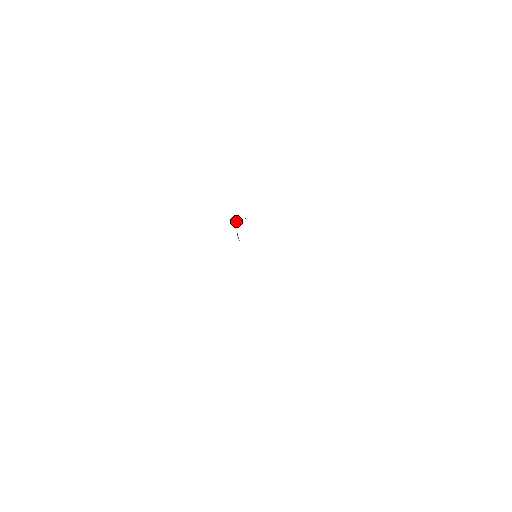
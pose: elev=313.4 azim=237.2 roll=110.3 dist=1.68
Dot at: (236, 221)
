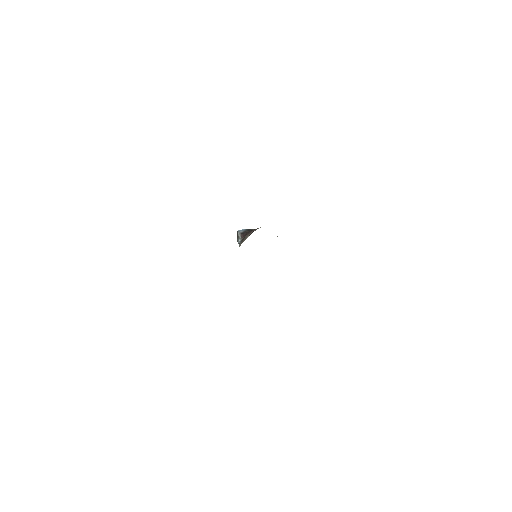
Dot at: (237, 233)
